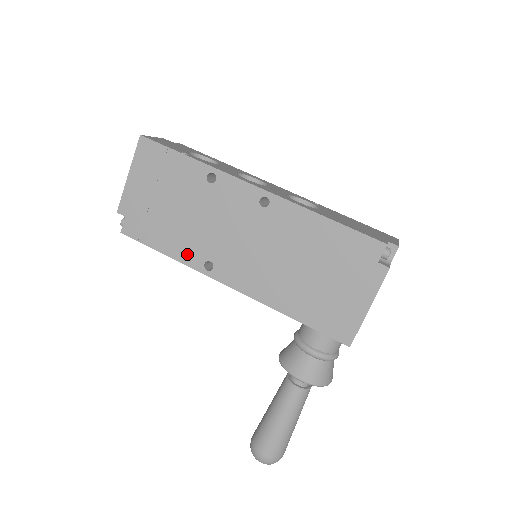
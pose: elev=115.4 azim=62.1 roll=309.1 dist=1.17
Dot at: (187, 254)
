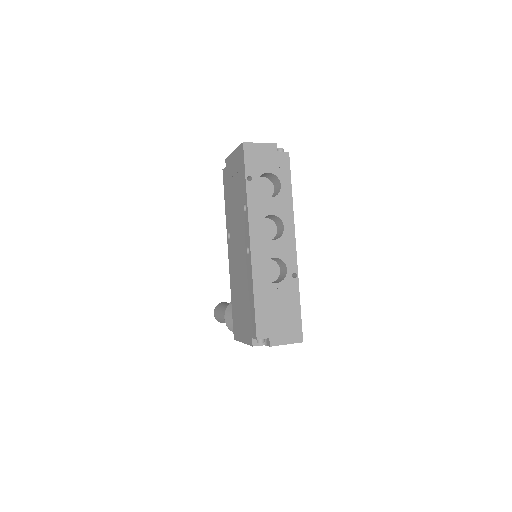
Dot at: (228, 219)
